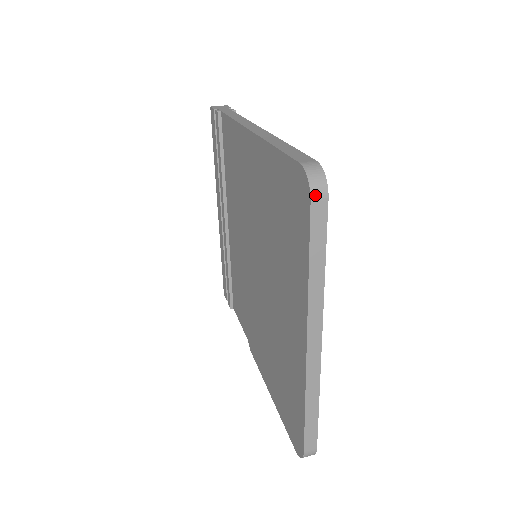
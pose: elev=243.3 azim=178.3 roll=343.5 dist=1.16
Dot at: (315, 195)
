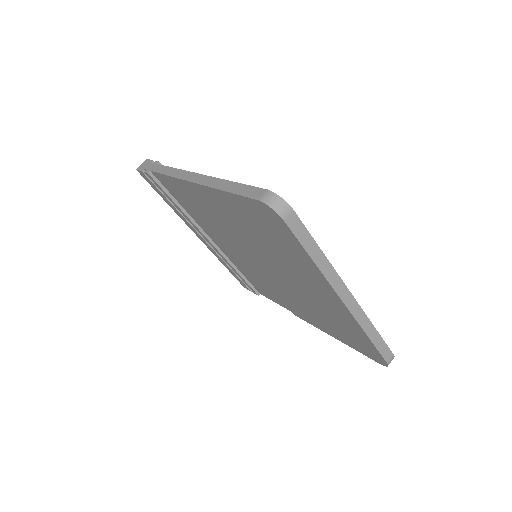
Dot at: (284, 215)
